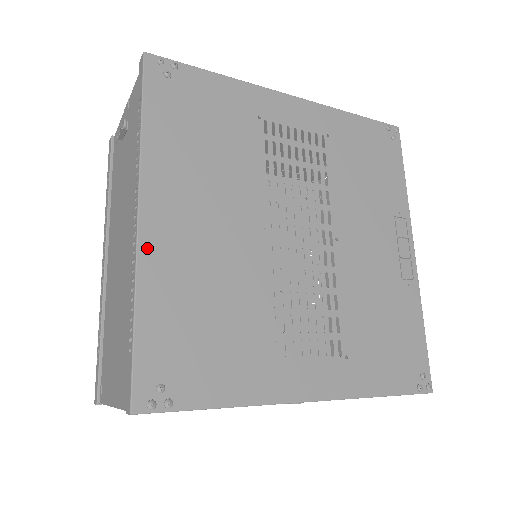
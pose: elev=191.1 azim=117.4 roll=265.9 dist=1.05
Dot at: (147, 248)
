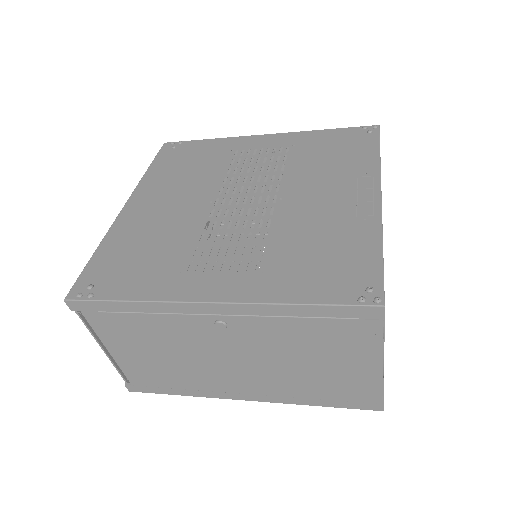
Dot at: (121, 220)
